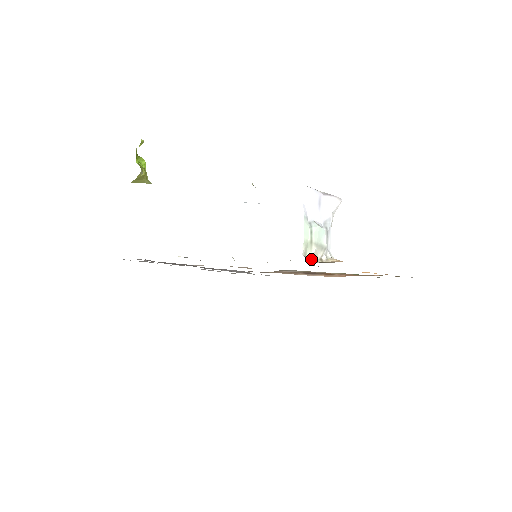
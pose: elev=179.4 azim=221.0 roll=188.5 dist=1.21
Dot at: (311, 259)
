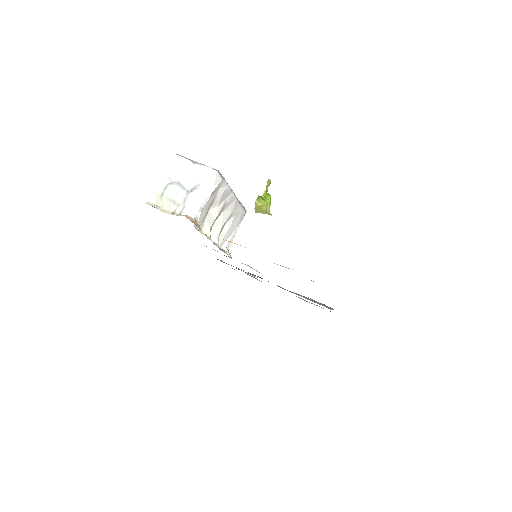
Dot at: (159, 208)
